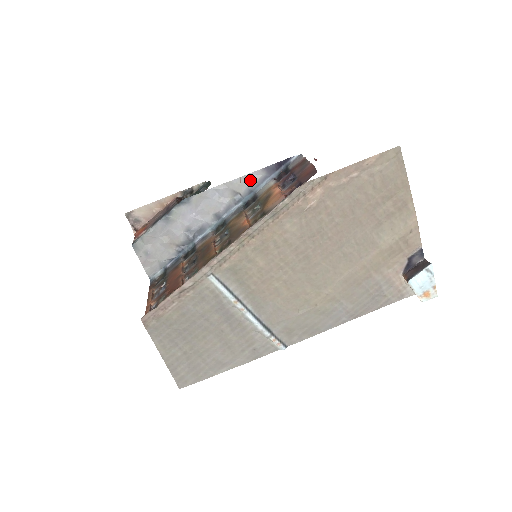
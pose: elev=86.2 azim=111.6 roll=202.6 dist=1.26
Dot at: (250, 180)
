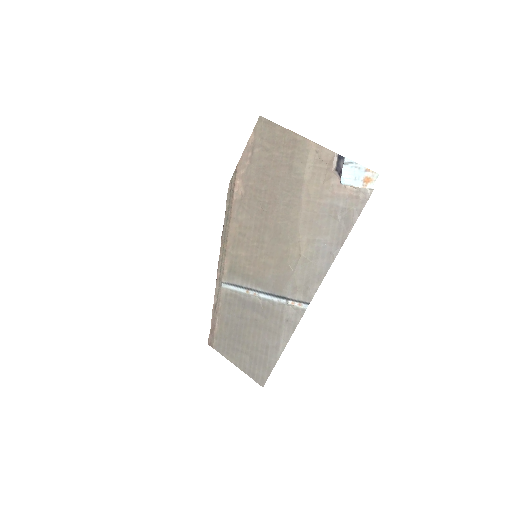
Dot at: occluded
